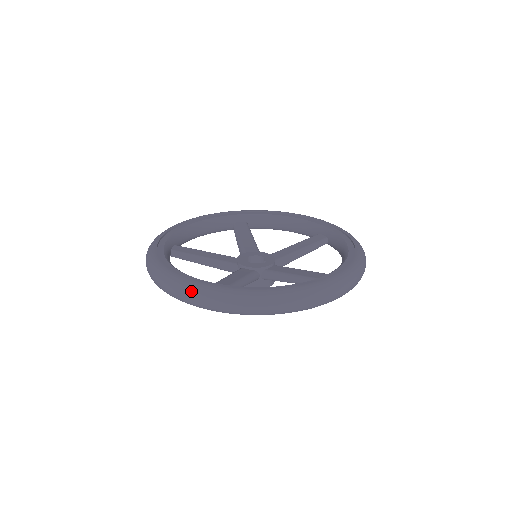
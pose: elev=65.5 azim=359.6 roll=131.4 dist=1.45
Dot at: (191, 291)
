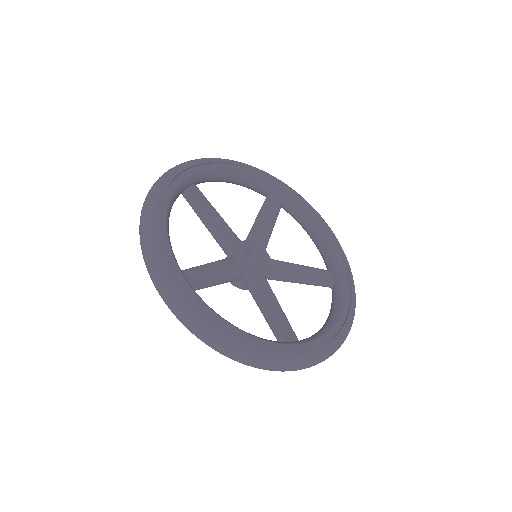
Dot at: (294, 365)
